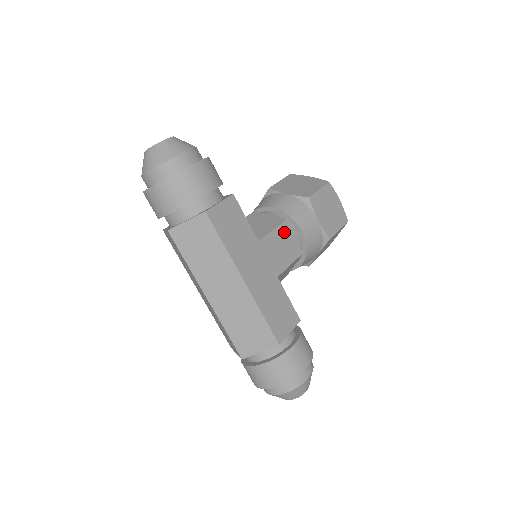
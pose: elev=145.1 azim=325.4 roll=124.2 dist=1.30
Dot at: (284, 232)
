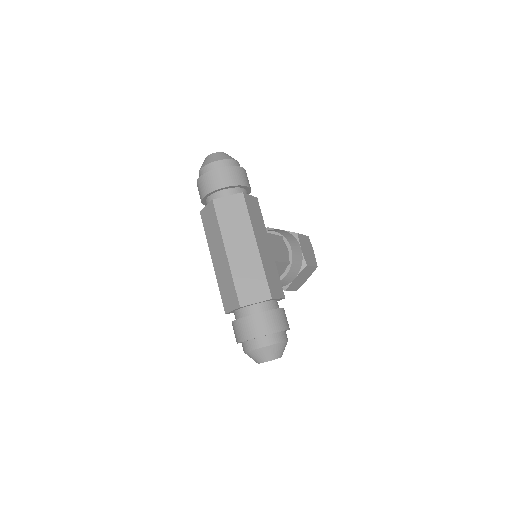
Dot at: (281, 242)
